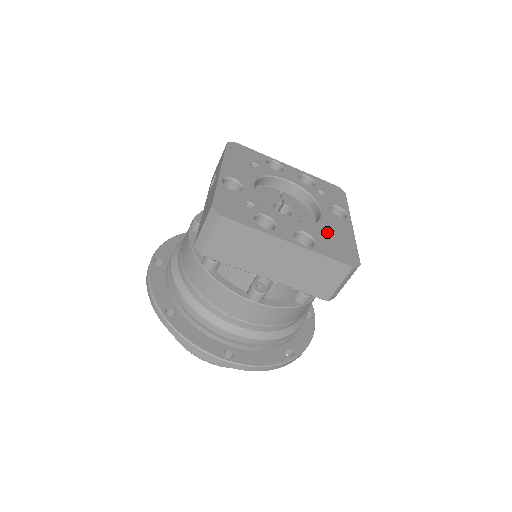
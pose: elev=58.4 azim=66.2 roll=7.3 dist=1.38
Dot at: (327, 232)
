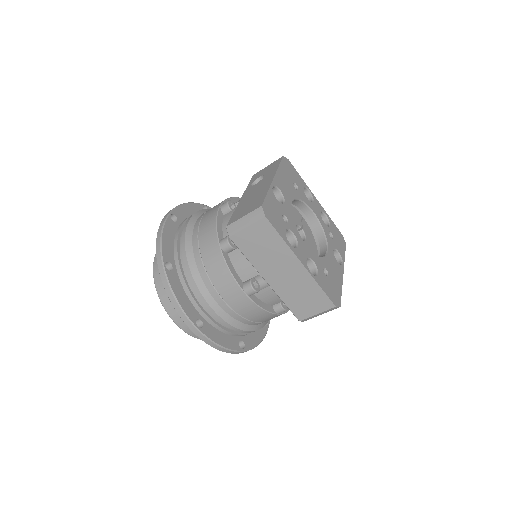
Dot at: (327, 269)
